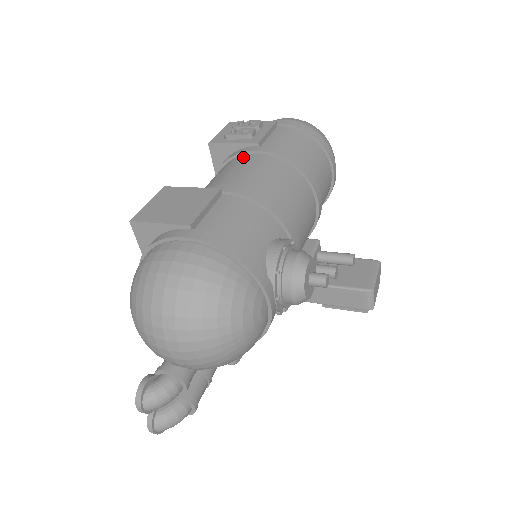
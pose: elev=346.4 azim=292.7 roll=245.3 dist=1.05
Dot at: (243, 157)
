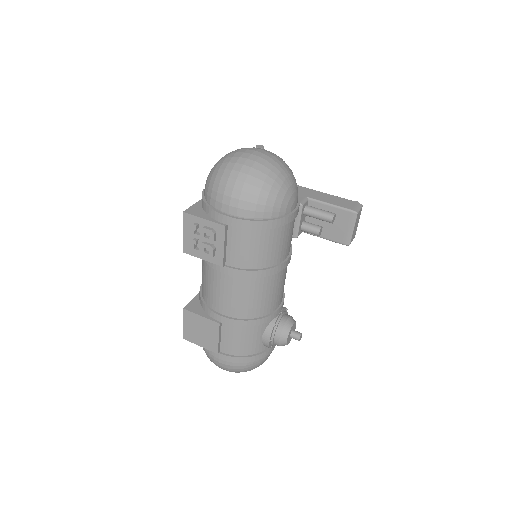
Dot at: (217, 274)
